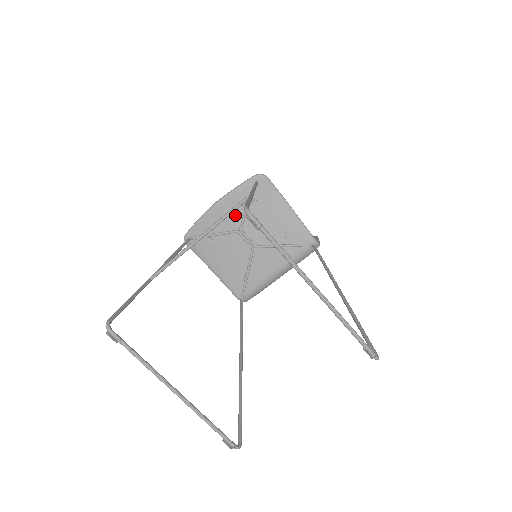
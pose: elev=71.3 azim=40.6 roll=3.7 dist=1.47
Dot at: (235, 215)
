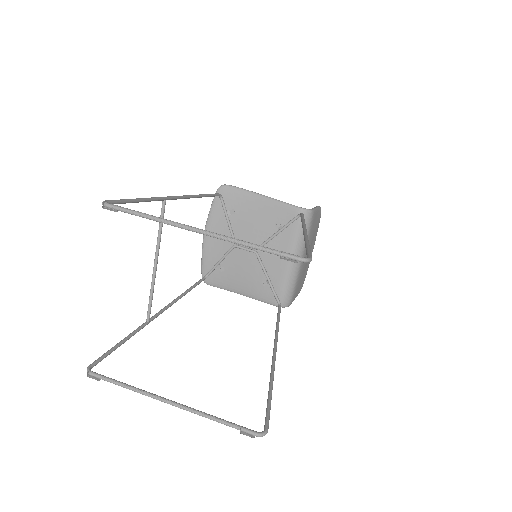
Dot at: (224, 234)
